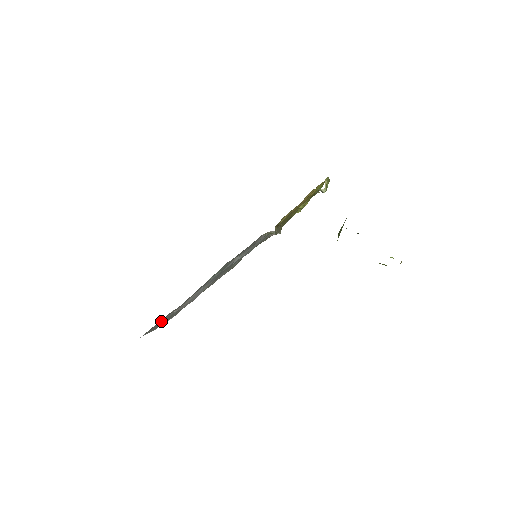
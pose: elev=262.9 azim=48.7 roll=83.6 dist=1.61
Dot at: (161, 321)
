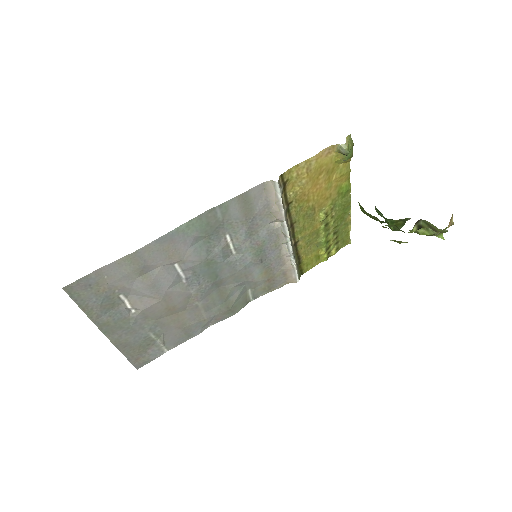
Dot at: (104, 292)
